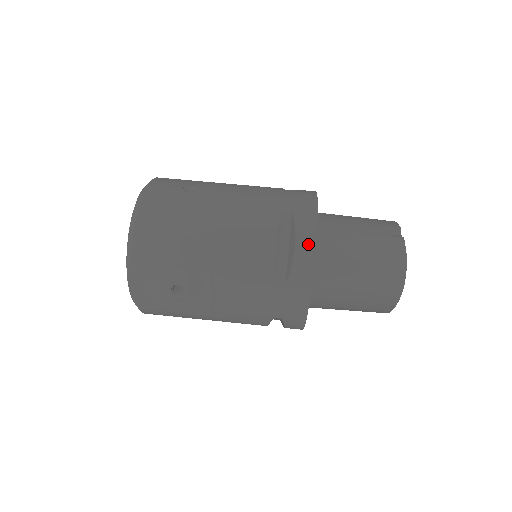
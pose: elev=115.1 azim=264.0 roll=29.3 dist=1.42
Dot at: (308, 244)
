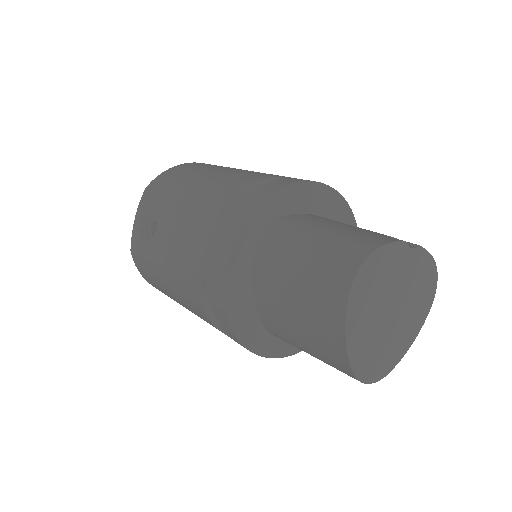
Dot at: (266, 192)
